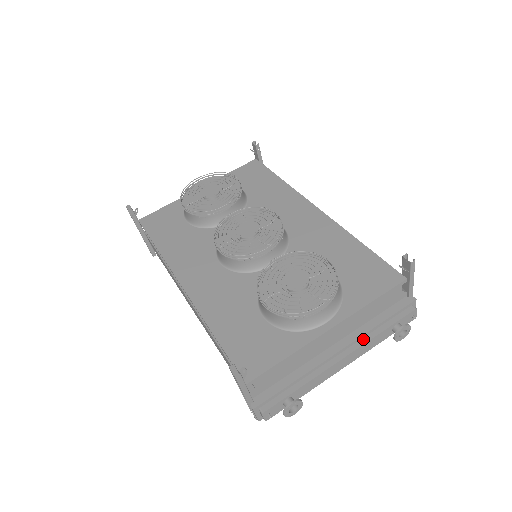
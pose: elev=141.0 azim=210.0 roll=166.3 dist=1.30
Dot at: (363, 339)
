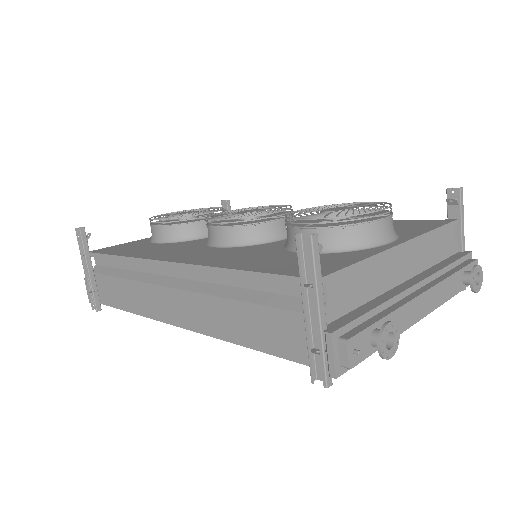
Dot at: (437, 279)
